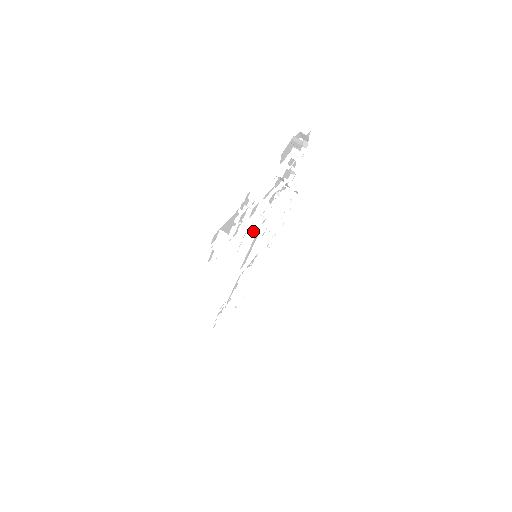
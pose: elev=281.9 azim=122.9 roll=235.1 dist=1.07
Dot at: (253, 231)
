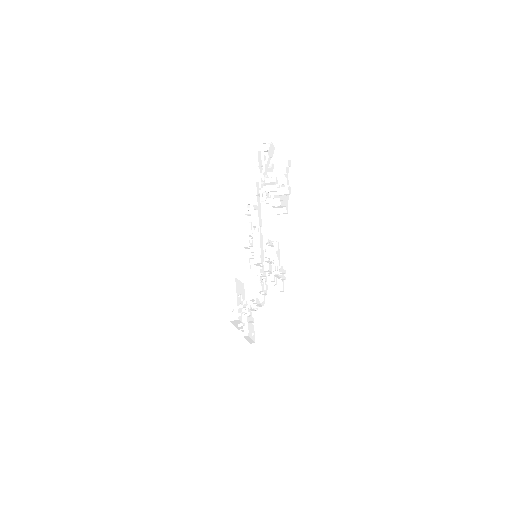
Dot at: occluded
